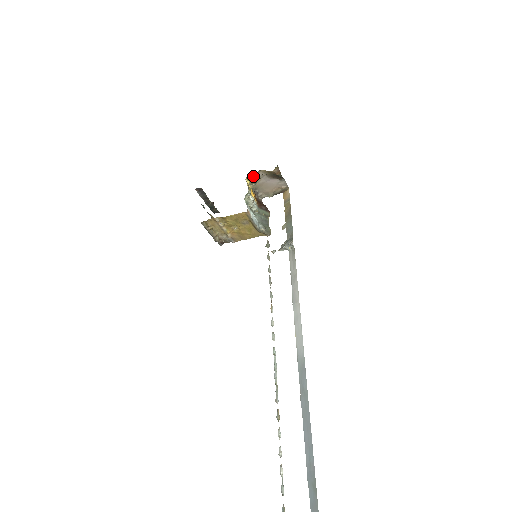
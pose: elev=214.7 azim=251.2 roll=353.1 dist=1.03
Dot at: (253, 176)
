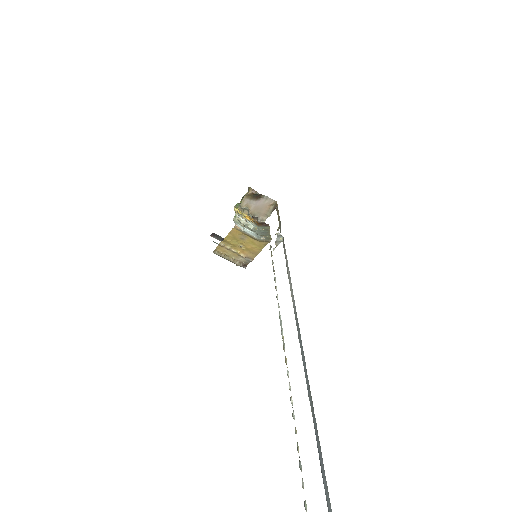
Dot at: (243, 205)
